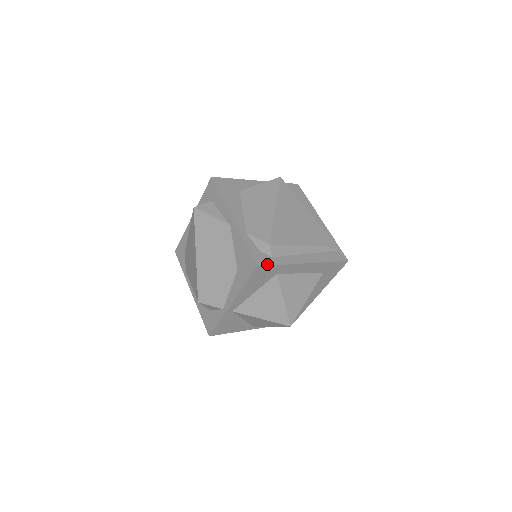
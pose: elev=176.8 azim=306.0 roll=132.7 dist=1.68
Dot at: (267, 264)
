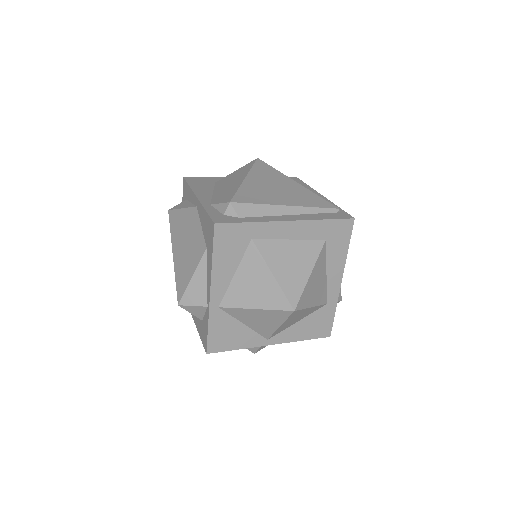
Dot at: (229, 222)
